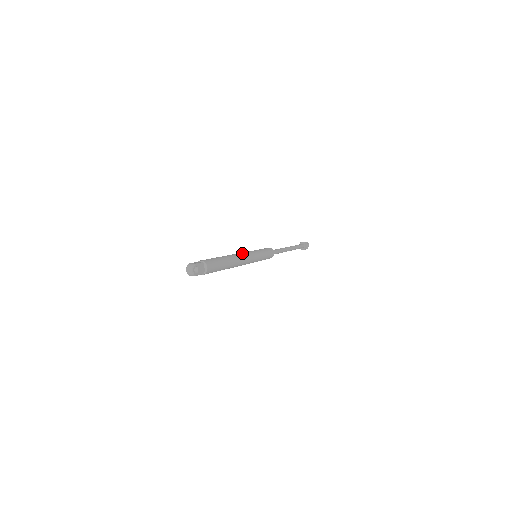
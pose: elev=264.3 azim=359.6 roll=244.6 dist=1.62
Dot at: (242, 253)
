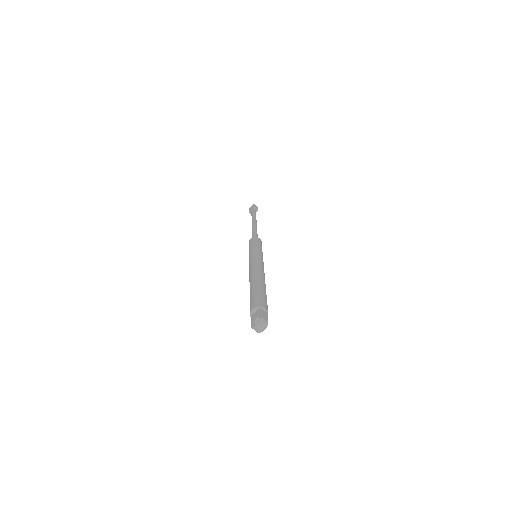
Dot at: occluded
